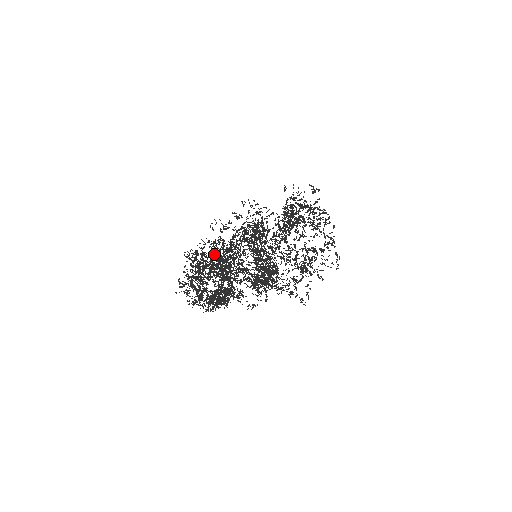
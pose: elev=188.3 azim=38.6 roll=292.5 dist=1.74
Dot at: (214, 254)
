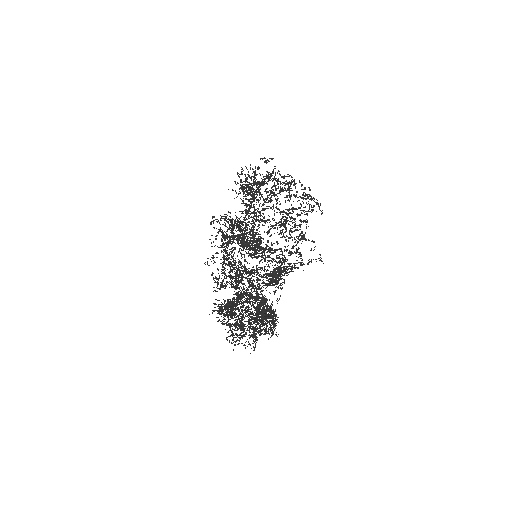
Dot at: (236, 294)
